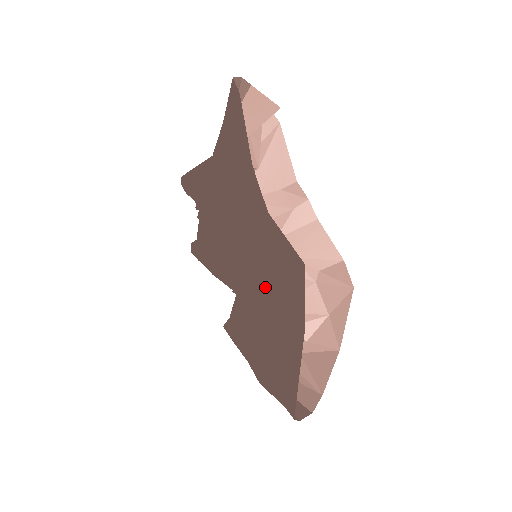
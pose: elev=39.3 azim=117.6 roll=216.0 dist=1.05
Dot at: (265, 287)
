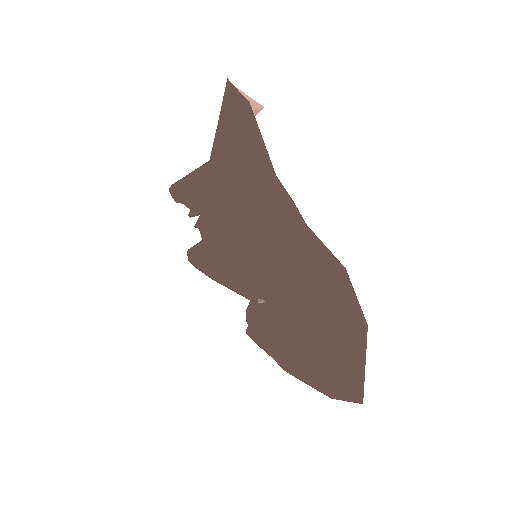
Dot at: (305, 292)
